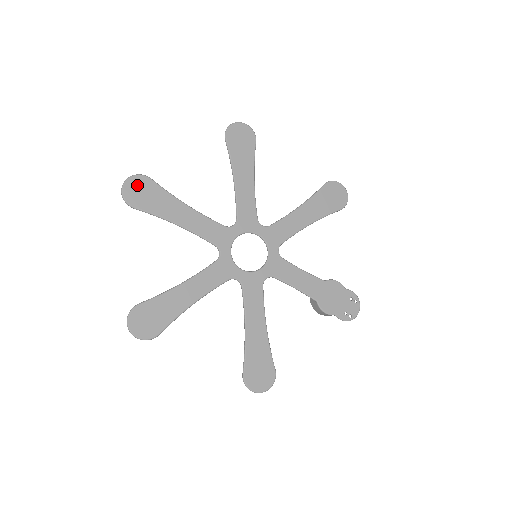
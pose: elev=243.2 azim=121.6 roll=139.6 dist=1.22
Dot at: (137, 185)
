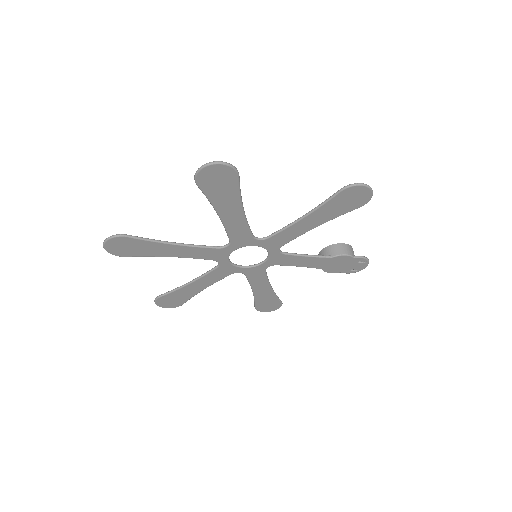
Dot at: (117, 244)
